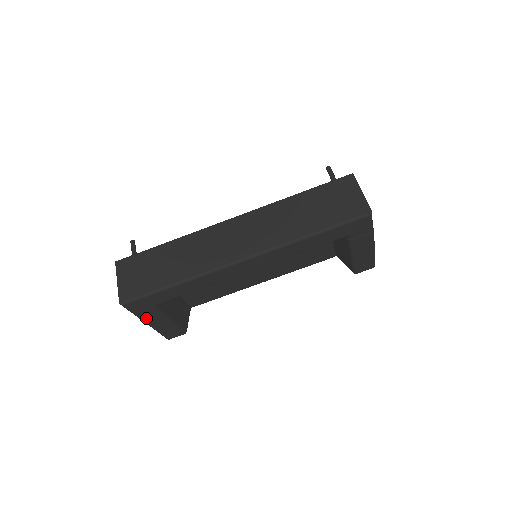
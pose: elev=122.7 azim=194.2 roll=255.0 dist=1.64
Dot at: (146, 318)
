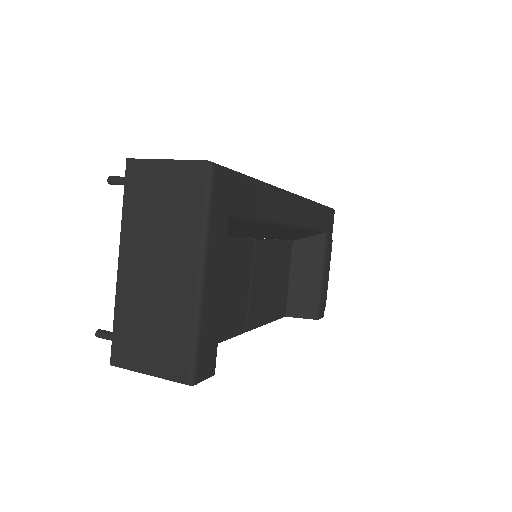
Dot at: (211, 249)
